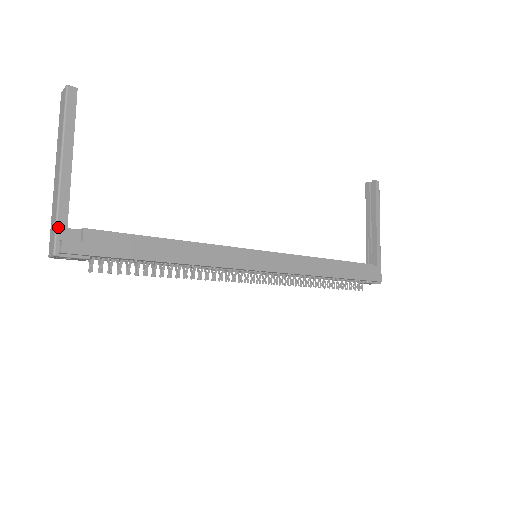
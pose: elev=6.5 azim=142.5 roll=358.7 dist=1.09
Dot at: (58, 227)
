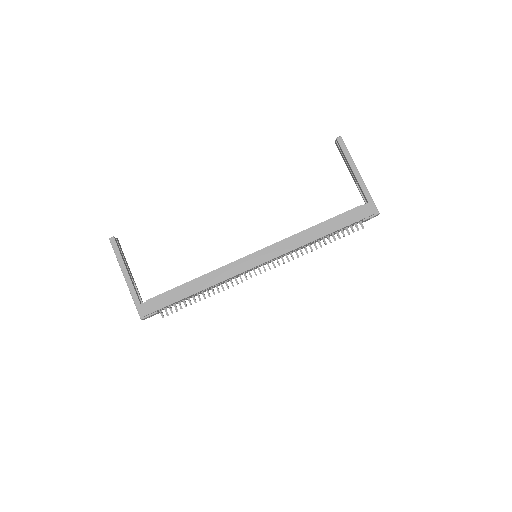
Dot at: (136, 306)
